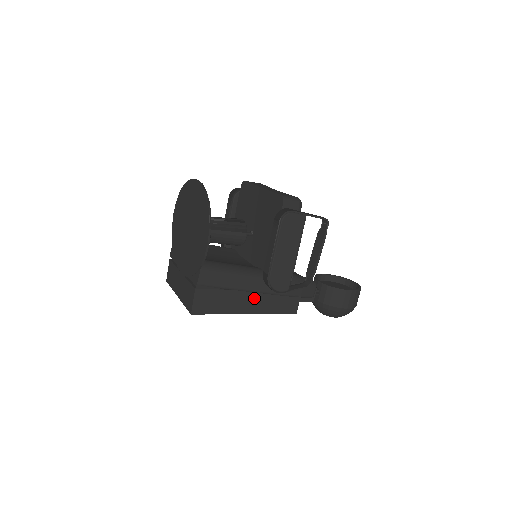
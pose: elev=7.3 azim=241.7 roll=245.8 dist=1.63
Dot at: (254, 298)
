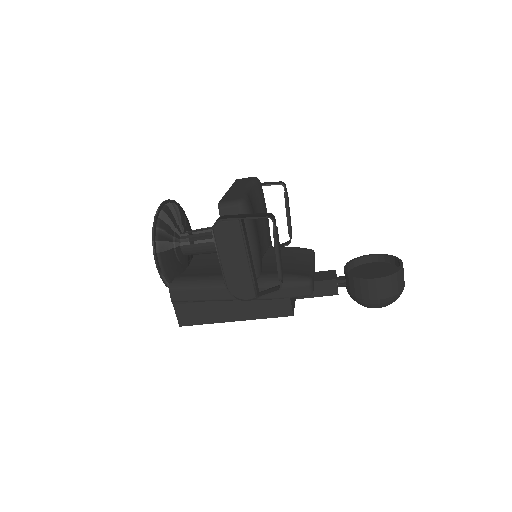
Dot at: (235, 306)
